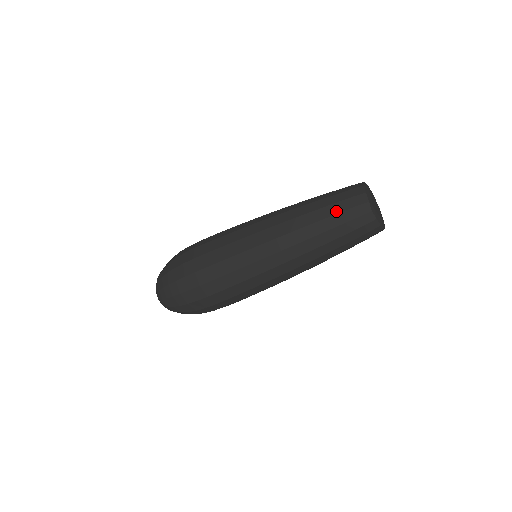
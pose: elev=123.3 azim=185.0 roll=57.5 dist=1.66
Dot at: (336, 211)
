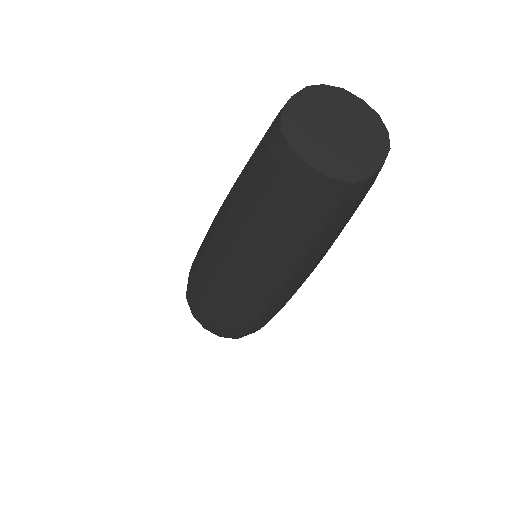
Dot at: (296, 219)
